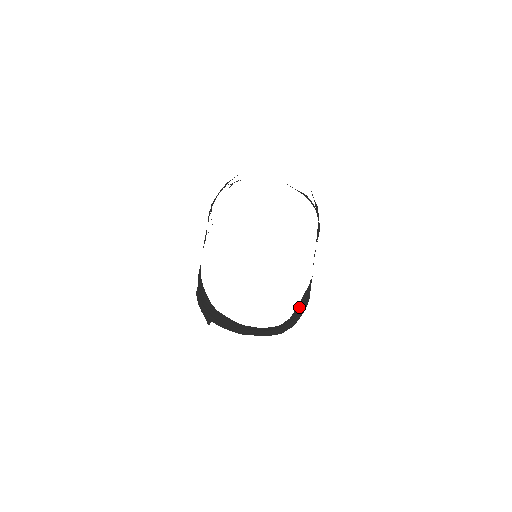
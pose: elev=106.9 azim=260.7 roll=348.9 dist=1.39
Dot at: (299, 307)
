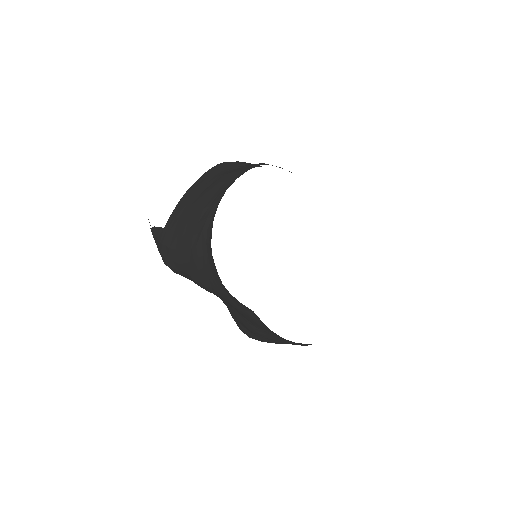
Dot at: occluded
